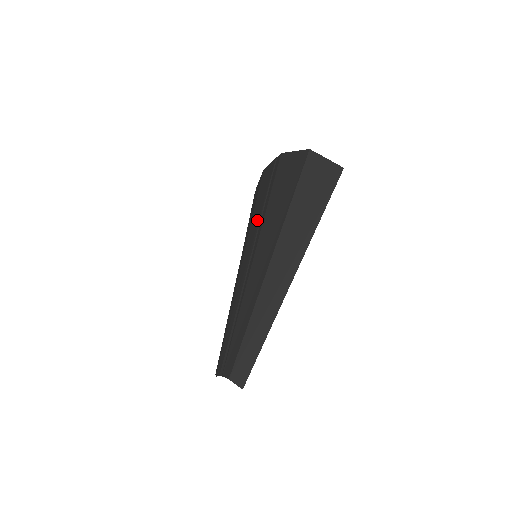
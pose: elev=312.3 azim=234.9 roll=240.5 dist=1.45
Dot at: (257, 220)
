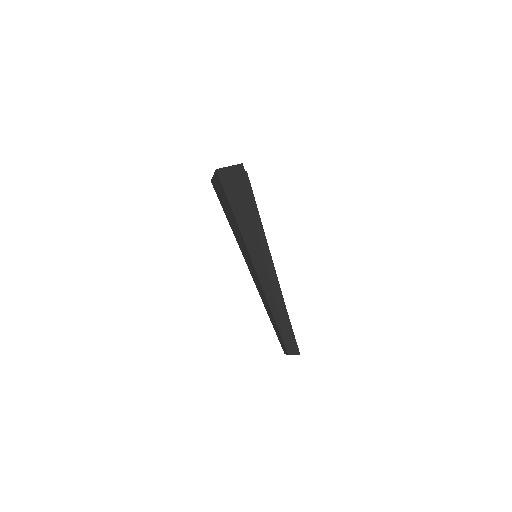
Dot at: occluded
